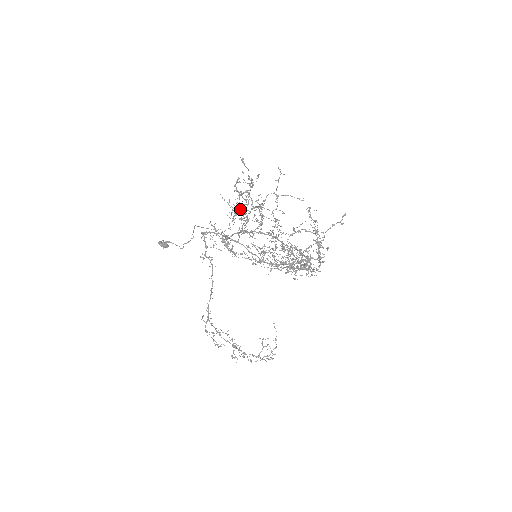
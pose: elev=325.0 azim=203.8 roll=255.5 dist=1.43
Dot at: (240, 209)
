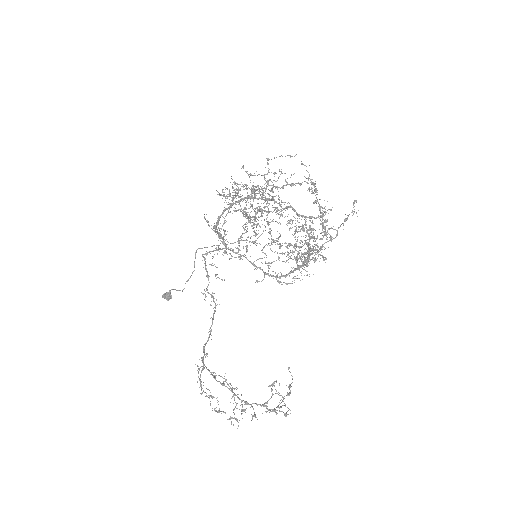
Dot at: occluded
